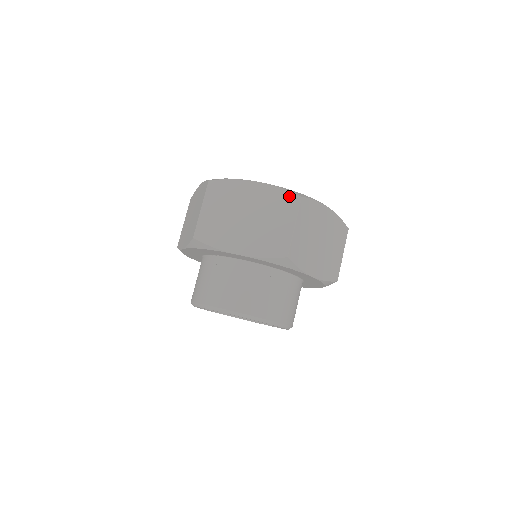
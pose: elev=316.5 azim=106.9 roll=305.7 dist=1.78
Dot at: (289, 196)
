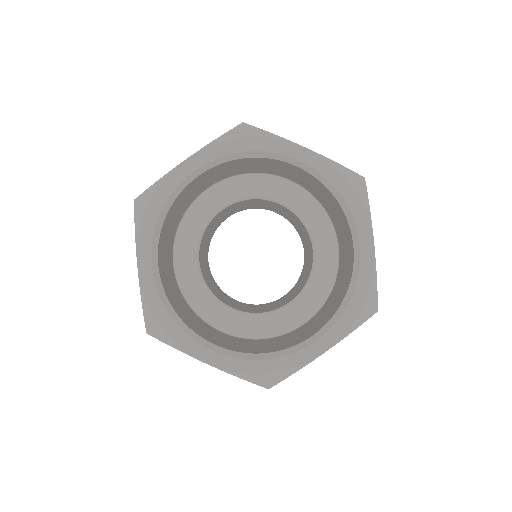
Dot at: (253, 382)
